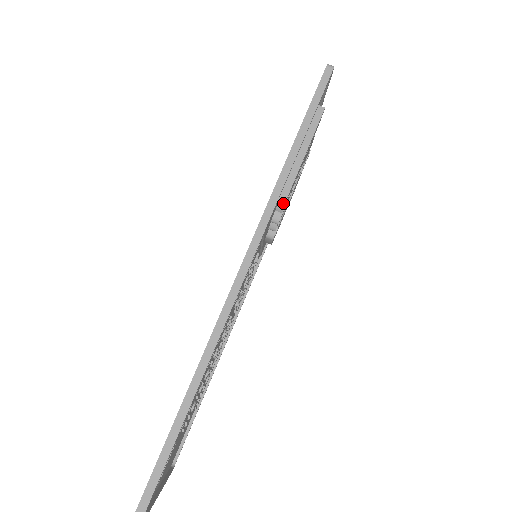
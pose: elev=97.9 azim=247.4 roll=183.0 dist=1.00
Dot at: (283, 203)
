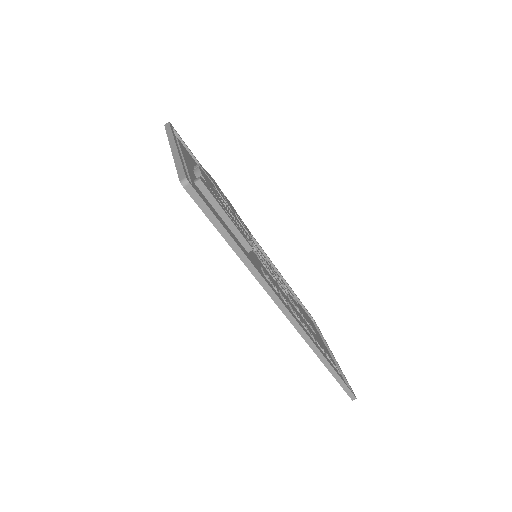
Dot at: occluded
